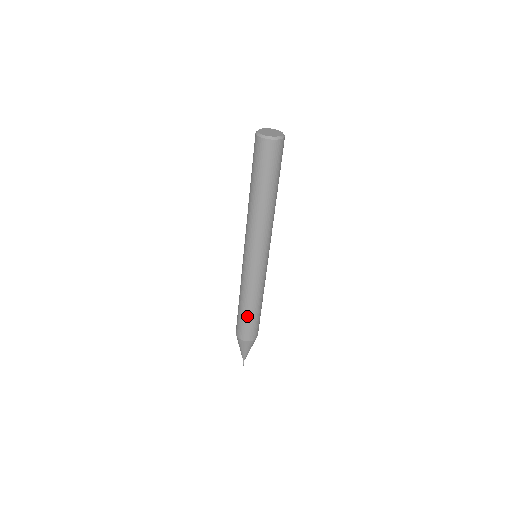
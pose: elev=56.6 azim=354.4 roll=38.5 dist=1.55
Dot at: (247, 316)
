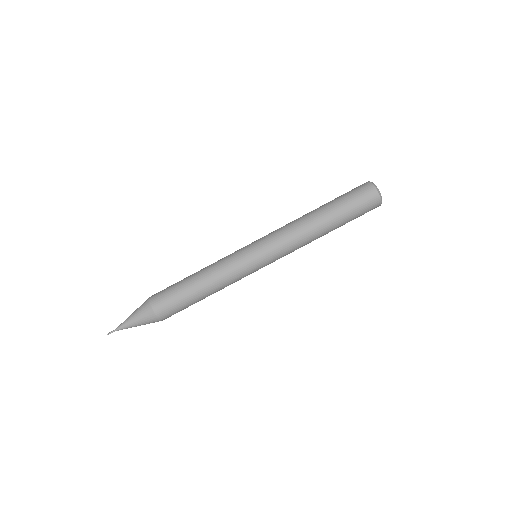
Dot at: (185, 285)
